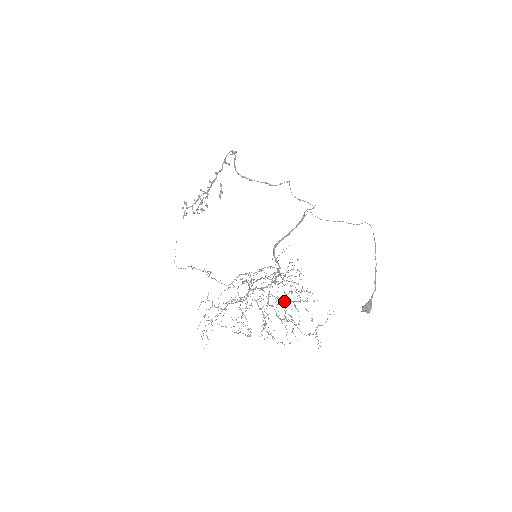
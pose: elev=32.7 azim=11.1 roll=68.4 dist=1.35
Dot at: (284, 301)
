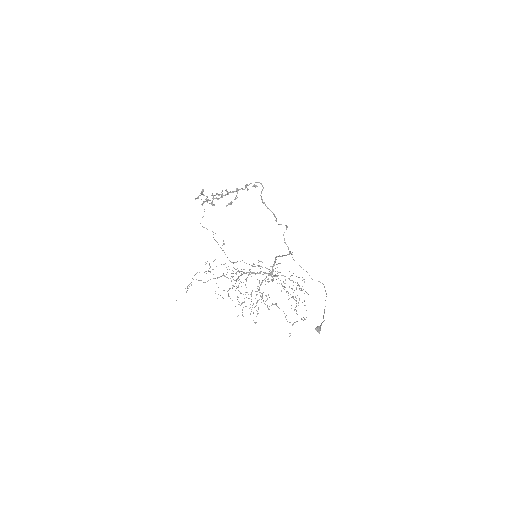
Dot at: (296, 288)
